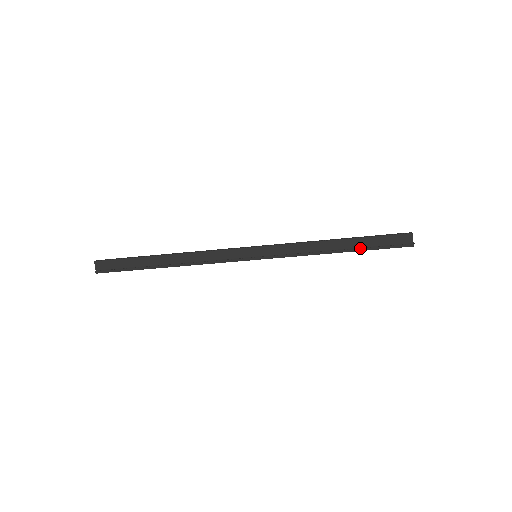
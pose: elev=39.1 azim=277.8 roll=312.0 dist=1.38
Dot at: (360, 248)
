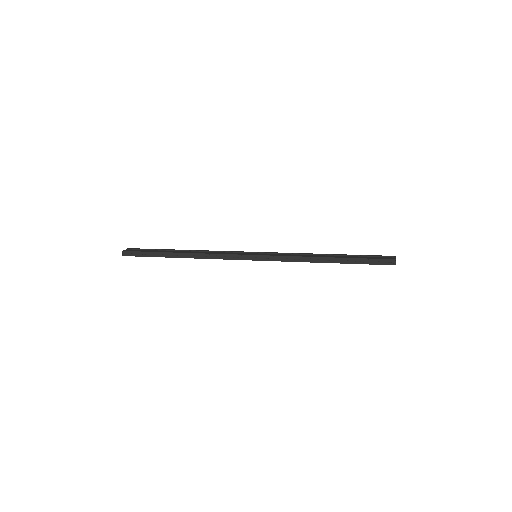
Dot at: occluded
